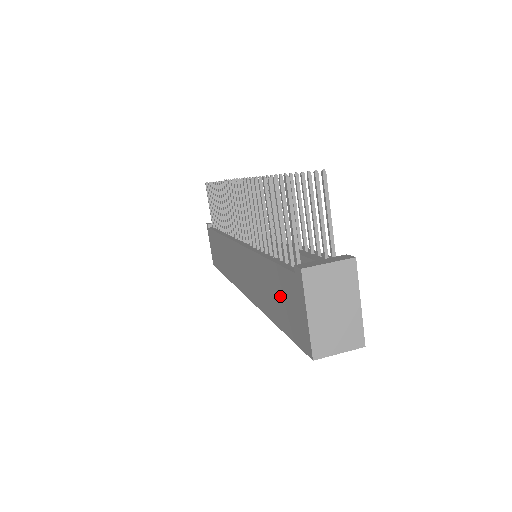
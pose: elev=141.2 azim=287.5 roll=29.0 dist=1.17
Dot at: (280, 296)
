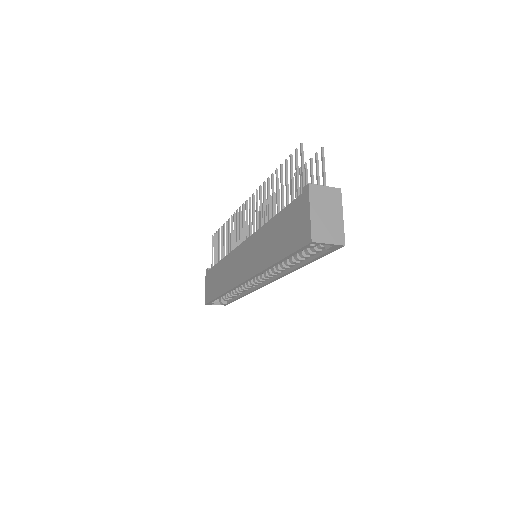
Dot at: (286, 229)
